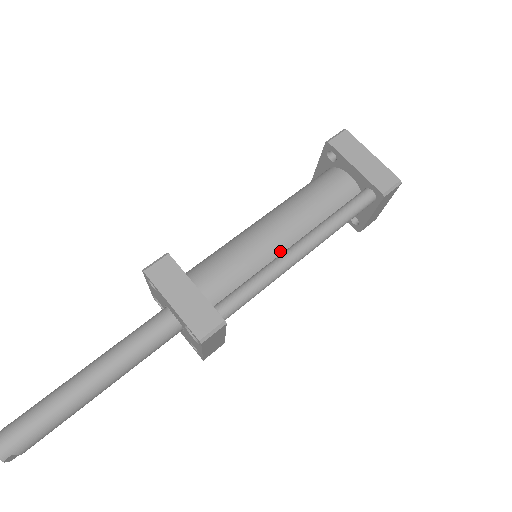
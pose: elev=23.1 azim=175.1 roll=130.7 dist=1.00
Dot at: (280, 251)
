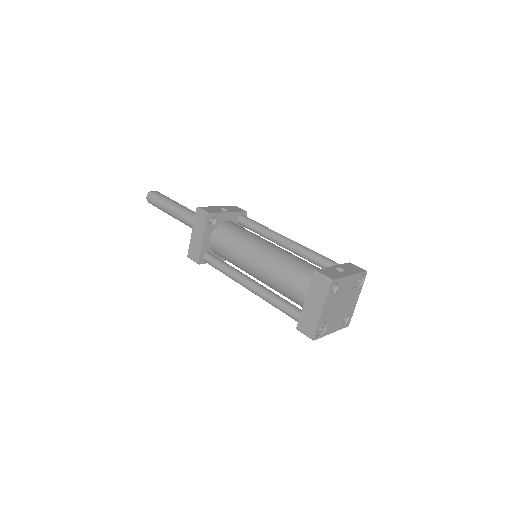
Dot at: (249, 272)
